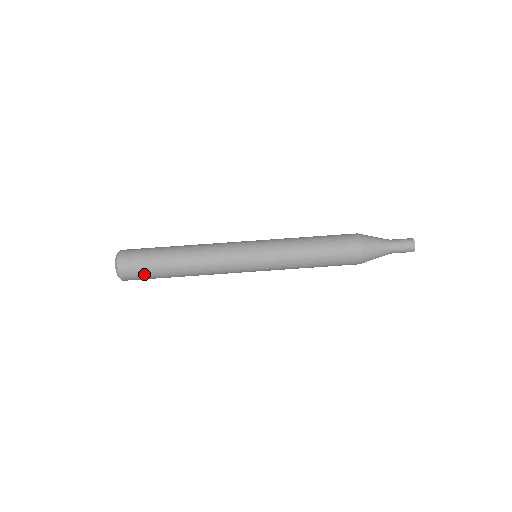
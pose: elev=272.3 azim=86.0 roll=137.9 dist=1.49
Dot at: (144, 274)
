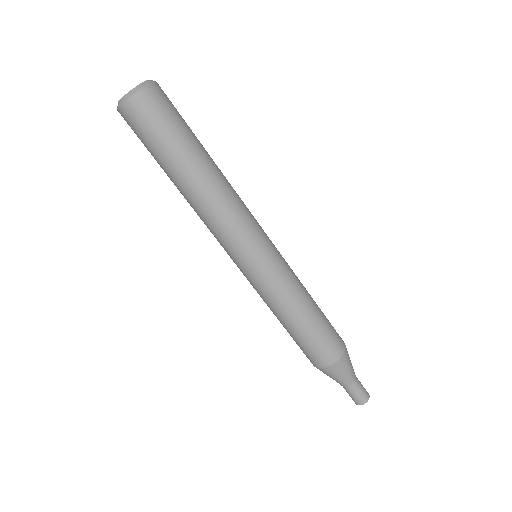
Dot at: (147, 138)
